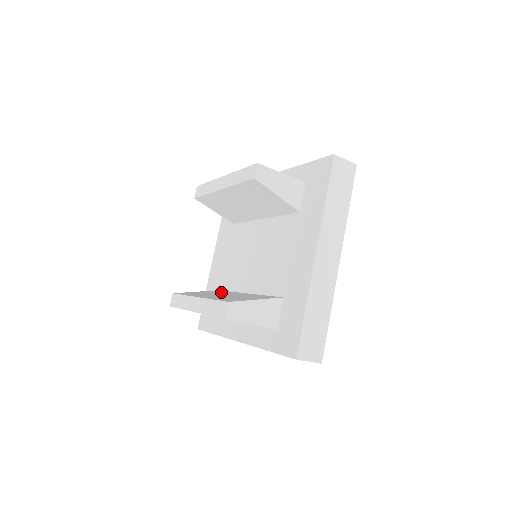
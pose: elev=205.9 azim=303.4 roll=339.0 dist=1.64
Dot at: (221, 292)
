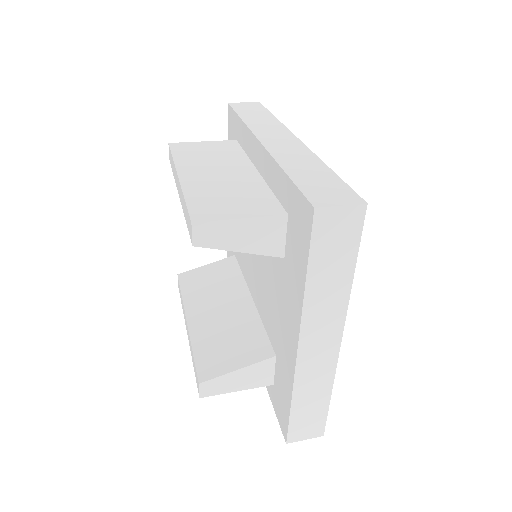
Dot at: (228, 280)
